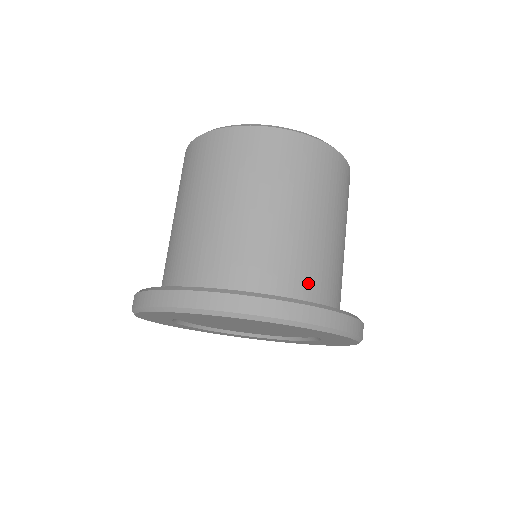
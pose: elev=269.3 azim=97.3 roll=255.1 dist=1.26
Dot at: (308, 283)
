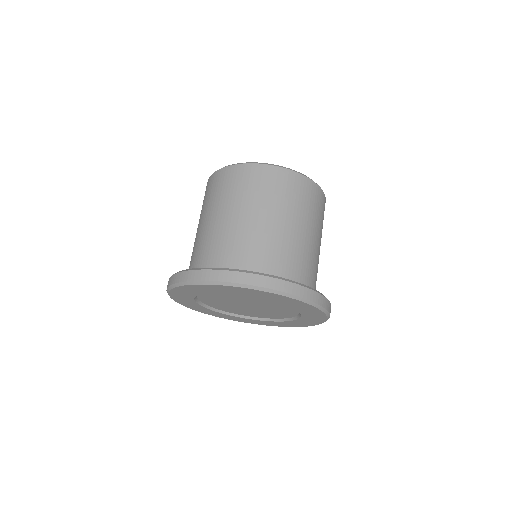
Dot at: (300, 274)
